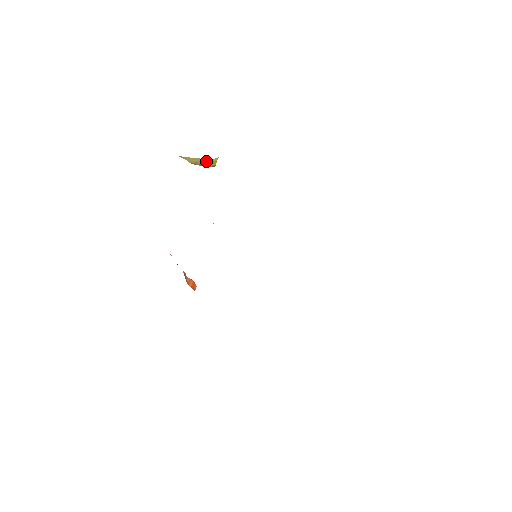
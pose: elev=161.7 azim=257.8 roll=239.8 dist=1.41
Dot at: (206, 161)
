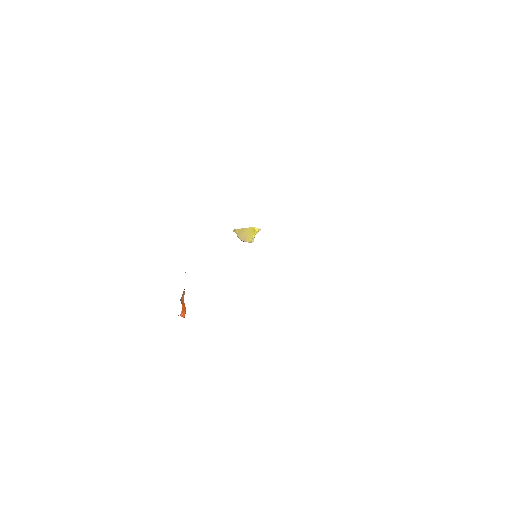
Dot at: (249, 231)
